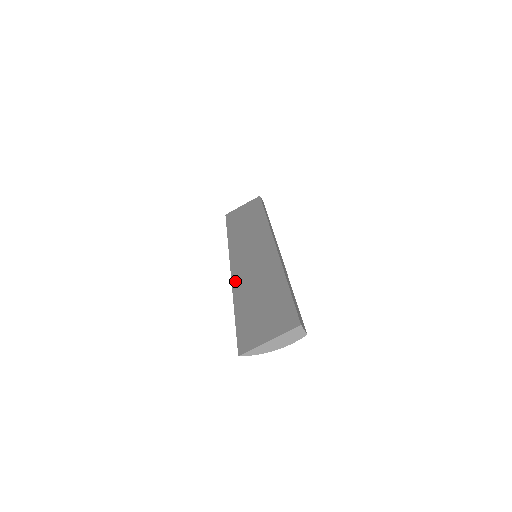
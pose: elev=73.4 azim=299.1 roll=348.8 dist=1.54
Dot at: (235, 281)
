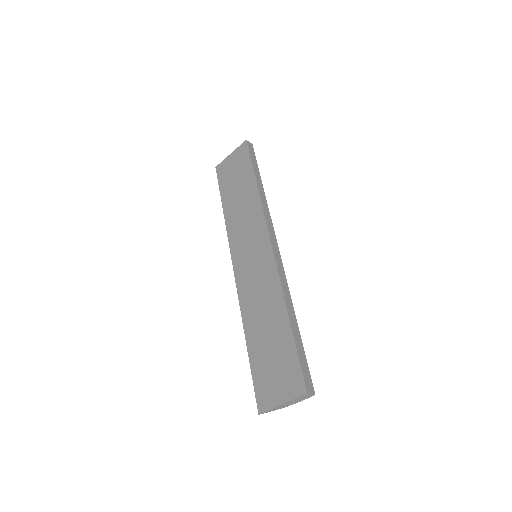
Dot at: (241, 299)
